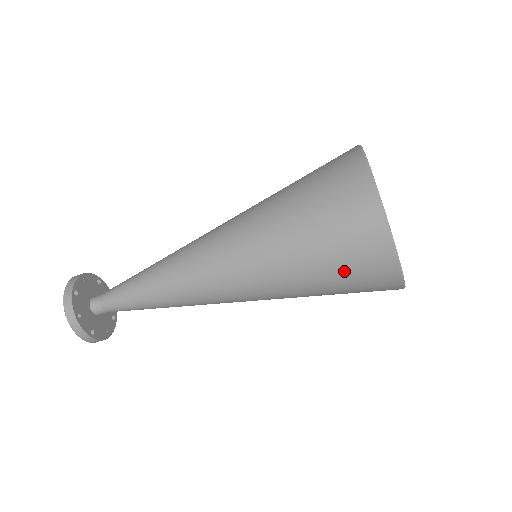
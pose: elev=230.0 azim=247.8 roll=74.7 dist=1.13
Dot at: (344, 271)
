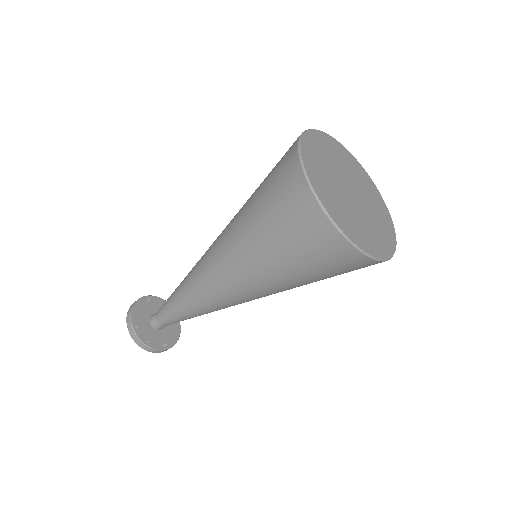
Dot at: (330, 273)
